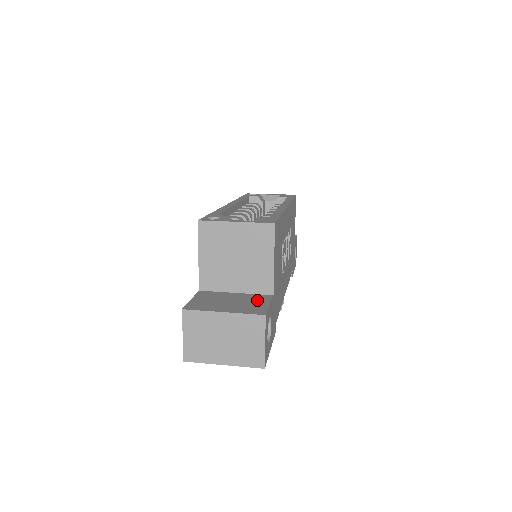
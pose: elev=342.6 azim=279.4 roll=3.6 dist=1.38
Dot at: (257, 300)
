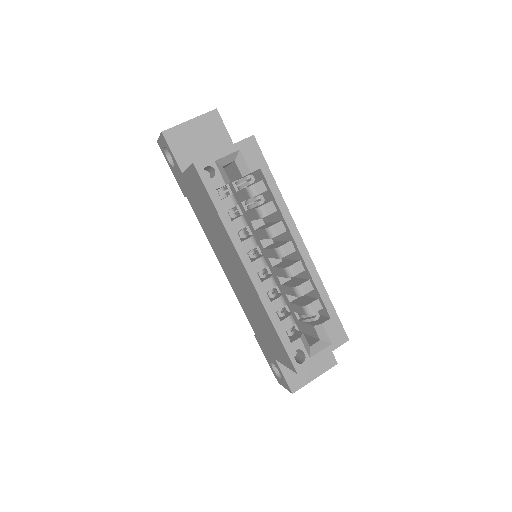
Dot at: occluded
